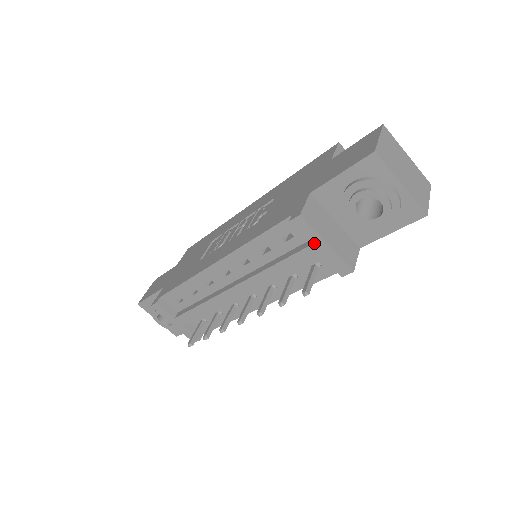
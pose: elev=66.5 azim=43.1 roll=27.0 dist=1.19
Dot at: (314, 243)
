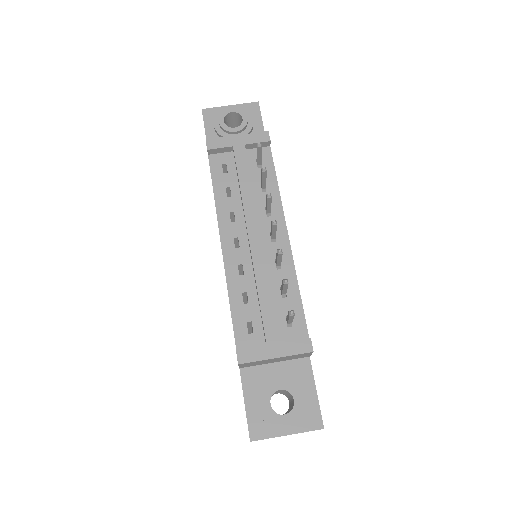
Dot at: (232, 143)
